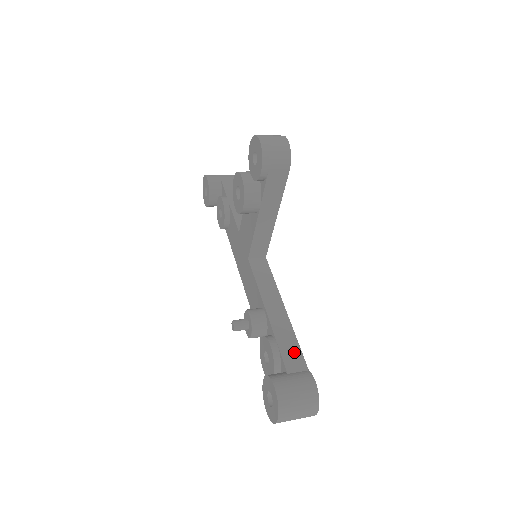
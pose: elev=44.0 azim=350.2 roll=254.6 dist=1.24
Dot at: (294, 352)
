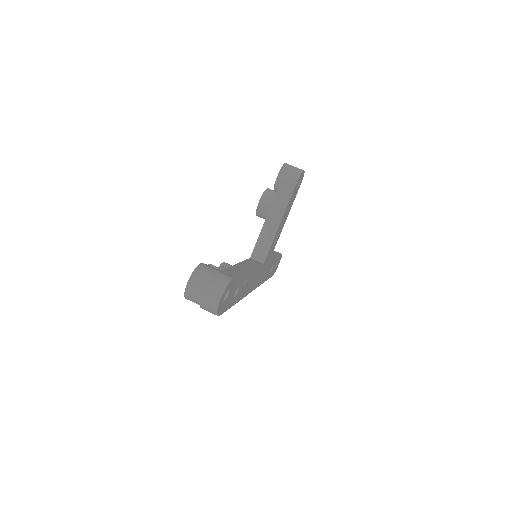
Dot at: (234, 274)
